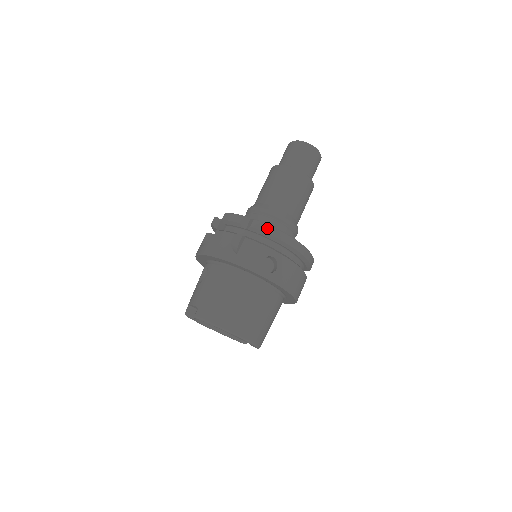
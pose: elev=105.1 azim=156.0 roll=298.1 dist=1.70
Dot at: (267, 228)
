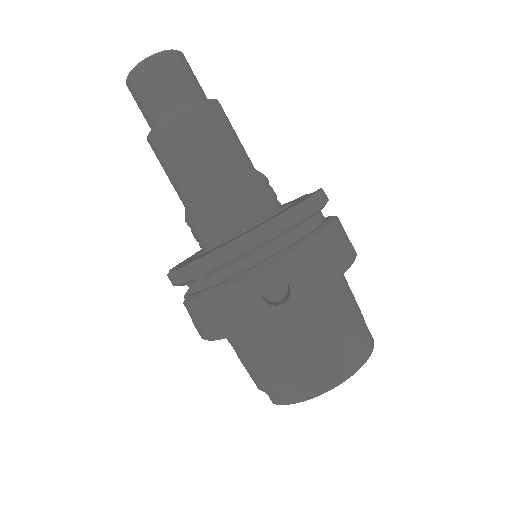
Dot at: (221, 256)
